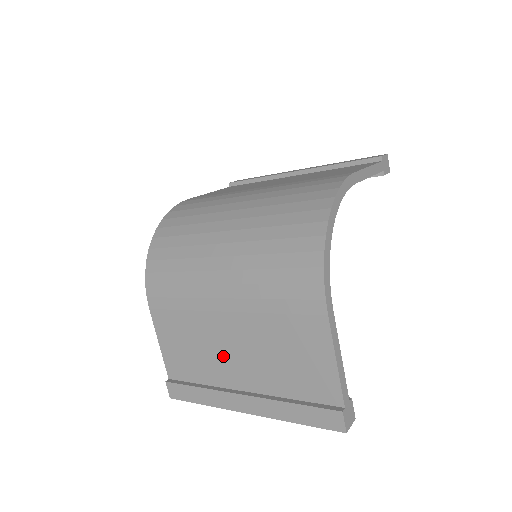
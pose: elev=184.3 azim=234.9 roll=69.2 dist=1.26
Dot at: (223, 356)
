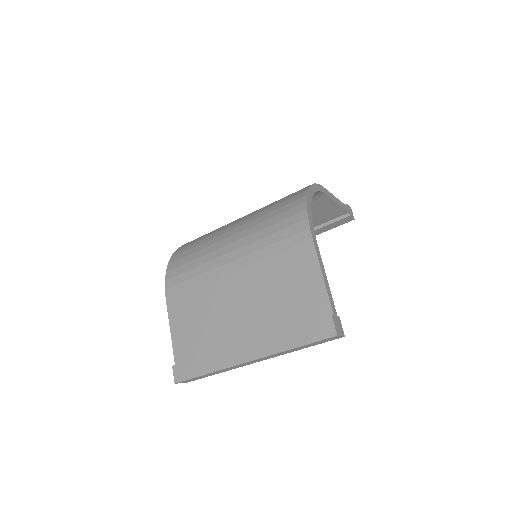
Dot at: (229, 315)
